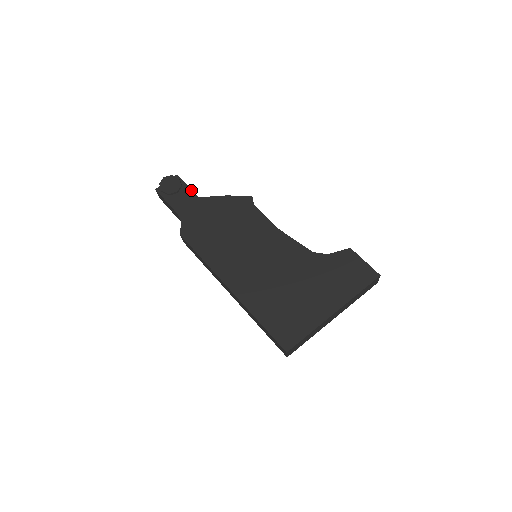
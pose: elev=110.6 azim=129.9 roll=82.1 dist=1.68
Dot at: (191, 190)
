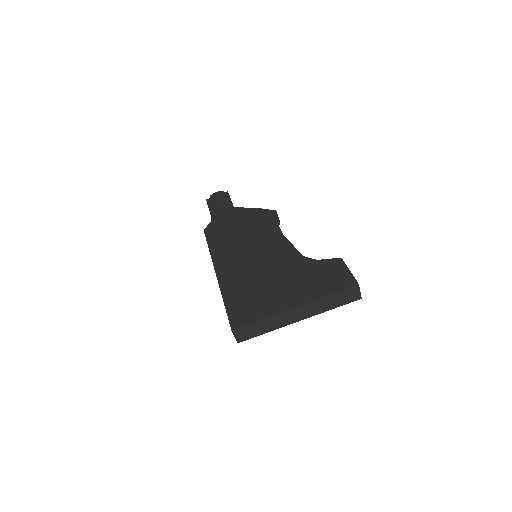
Dot at: (231, 202)
